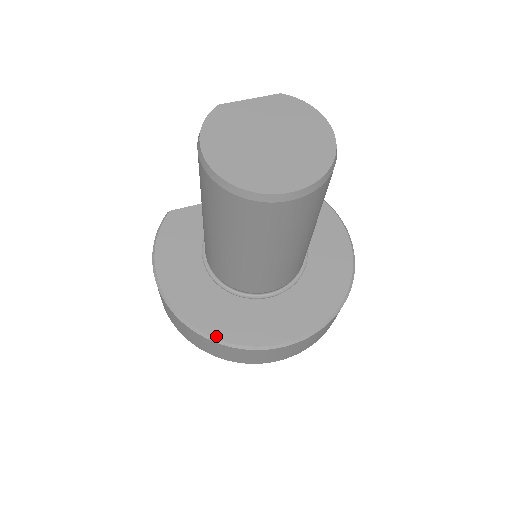
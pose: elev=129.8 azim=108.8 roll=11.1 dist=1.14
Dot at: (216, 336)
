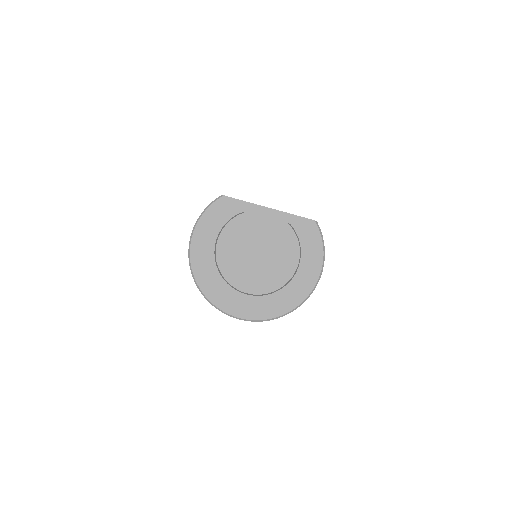
Dot at: (203, 291)
